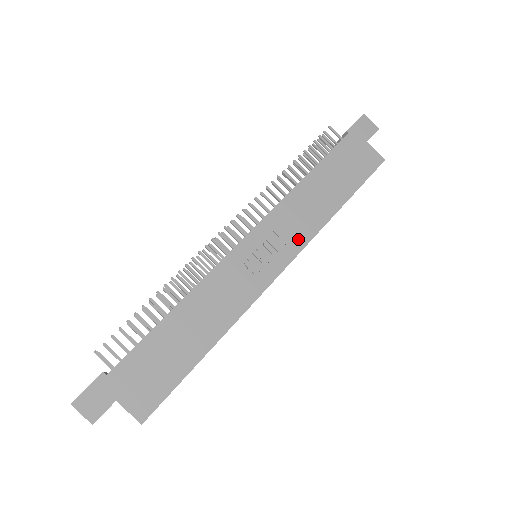
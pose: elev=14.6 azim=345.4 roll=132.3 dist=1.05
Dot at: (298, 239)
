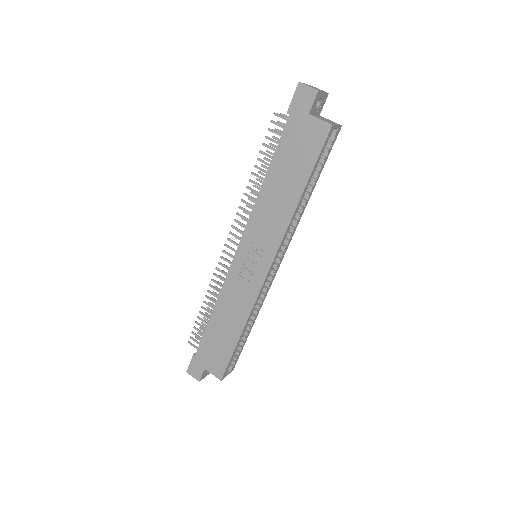
Dot at: (273, 240)
